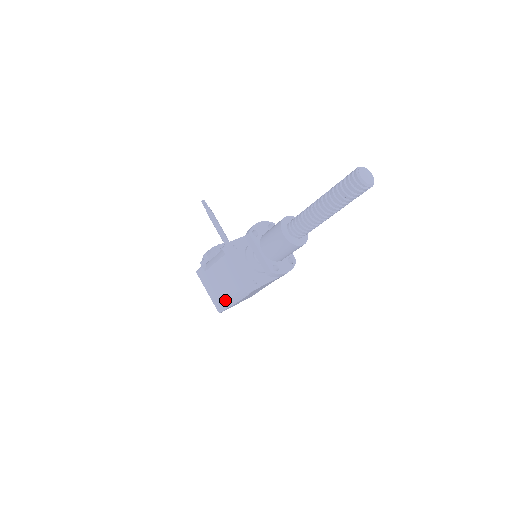
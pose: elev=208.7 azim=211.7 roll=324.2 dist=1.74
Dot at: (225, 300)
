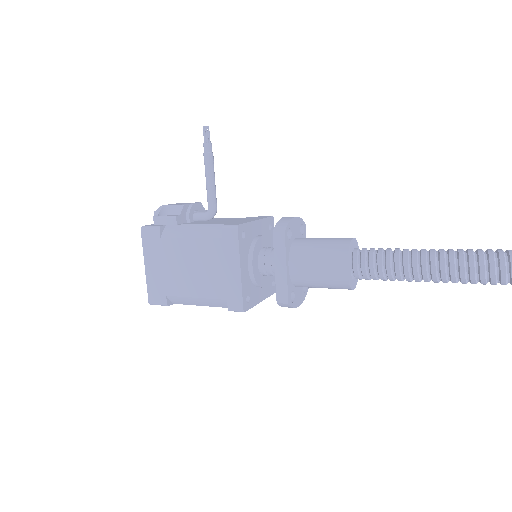
Dot at: (175, 295)
